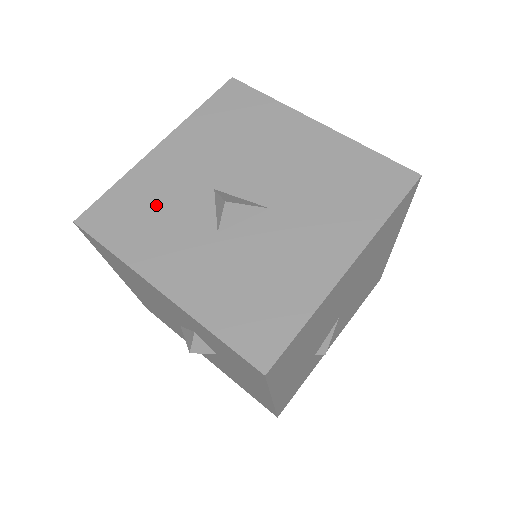
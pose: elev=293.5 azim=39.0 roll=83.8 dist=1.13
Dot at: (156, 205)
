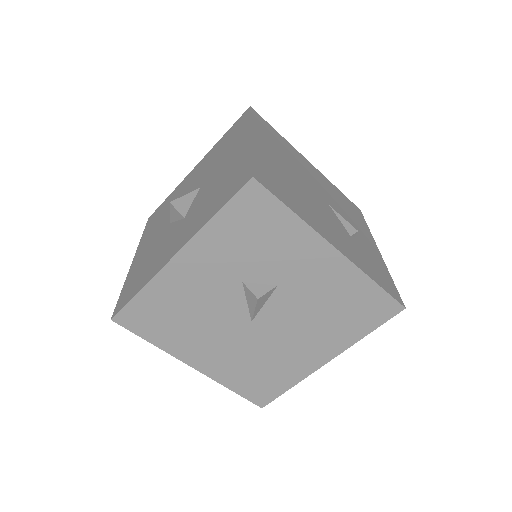
Dot at: (148, 260)
